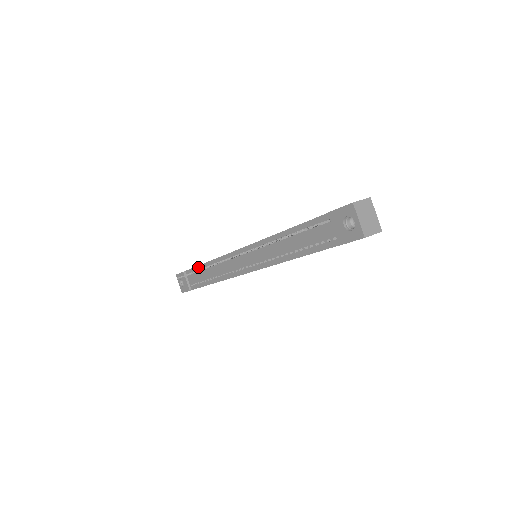
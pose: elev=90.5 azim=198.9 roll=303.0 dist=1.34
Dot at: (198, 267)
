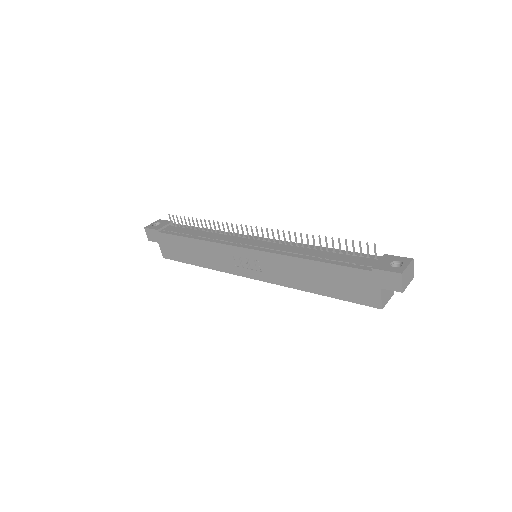
Dot at: occluded
